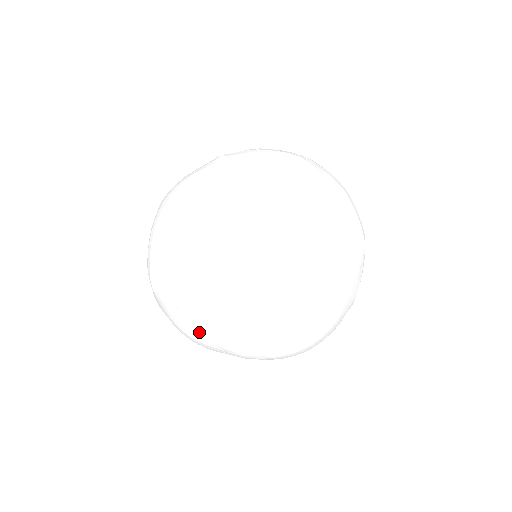
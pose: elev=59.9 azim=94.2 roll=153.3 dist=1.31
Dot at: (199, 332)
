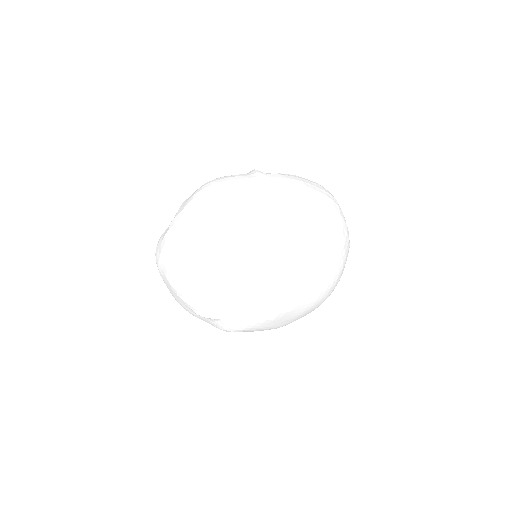
Dot at: occluded
